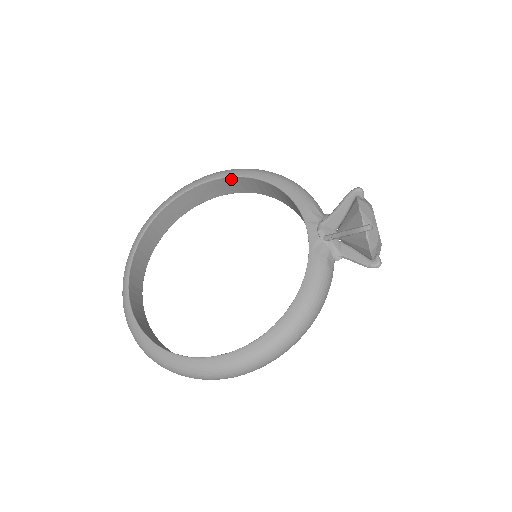
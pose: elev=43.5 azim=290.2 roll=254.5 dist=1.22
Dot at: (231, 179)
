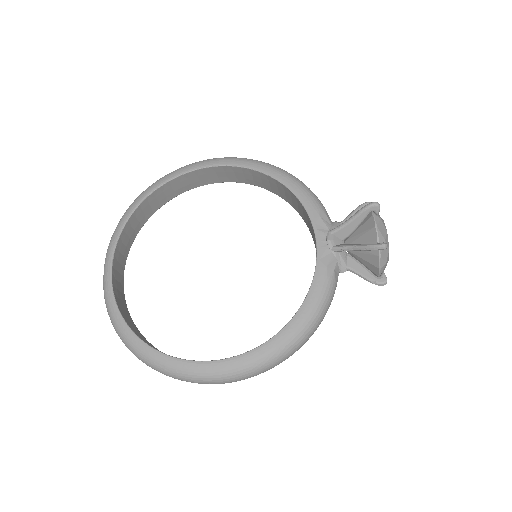
Dot at: (234, 168)
